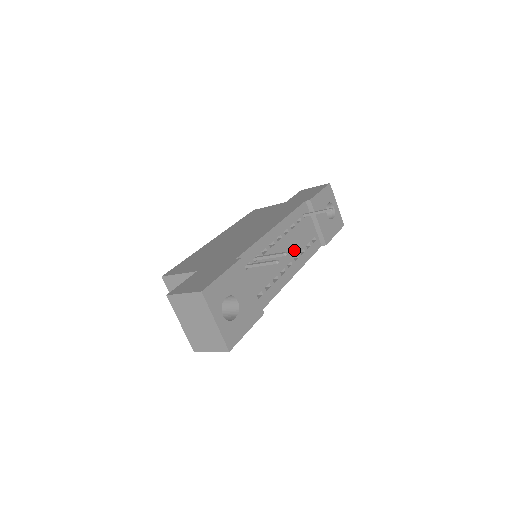
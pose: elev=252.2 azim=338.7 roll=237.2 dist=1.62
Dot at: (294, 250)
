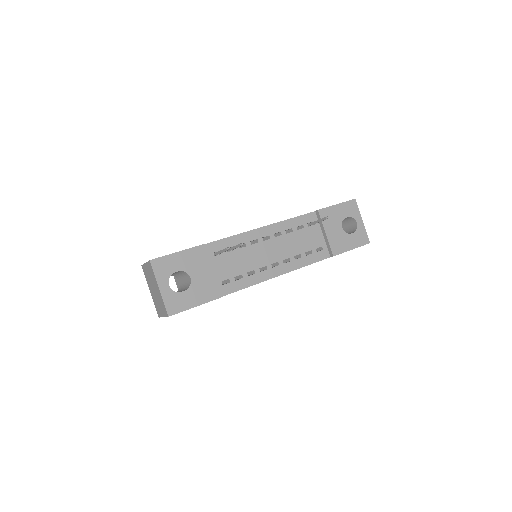
Dot at: (285, 253)
